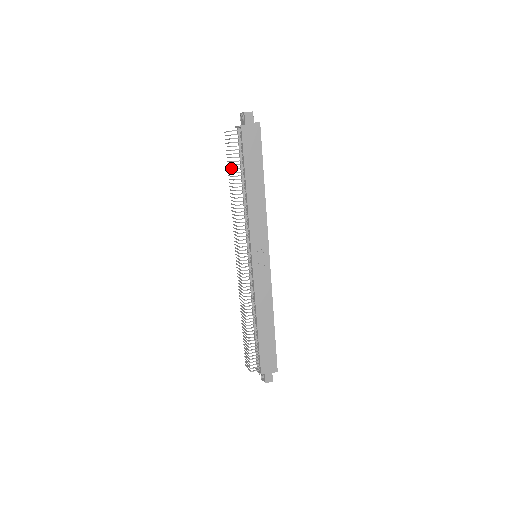
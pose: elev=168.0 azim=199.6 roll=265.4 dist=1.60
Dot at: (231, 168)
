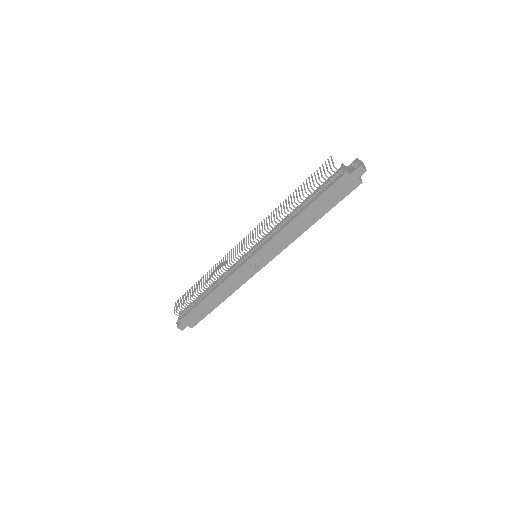
Dot at: (305, 189)
